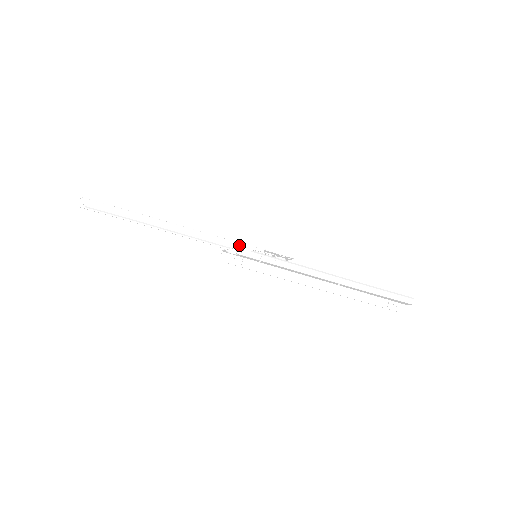
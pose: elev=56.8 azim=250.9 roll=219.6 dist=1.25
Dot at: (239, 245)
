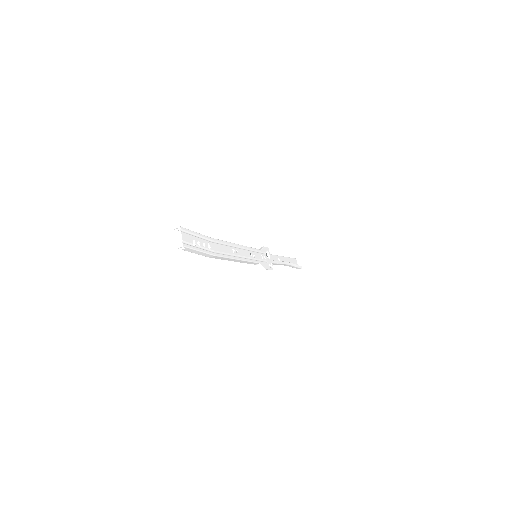
Dot at: (254, 263)
